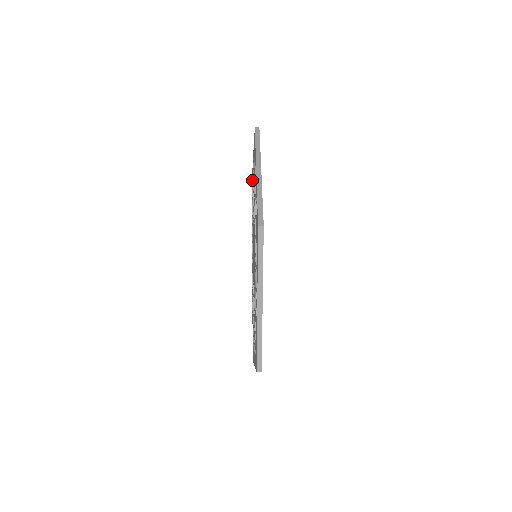
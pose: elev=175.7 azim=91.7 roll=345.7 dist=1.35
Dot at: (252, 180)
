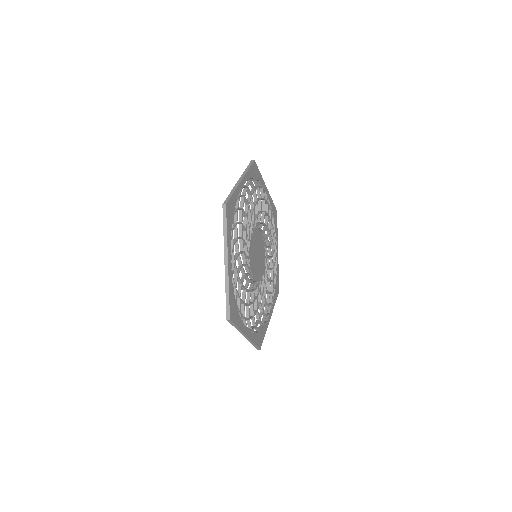
Dot at: occluded
